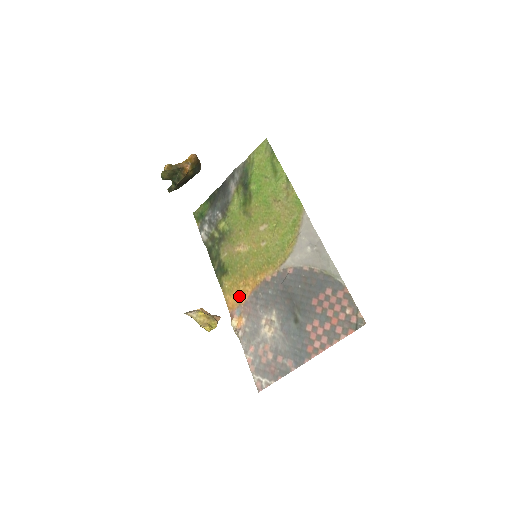
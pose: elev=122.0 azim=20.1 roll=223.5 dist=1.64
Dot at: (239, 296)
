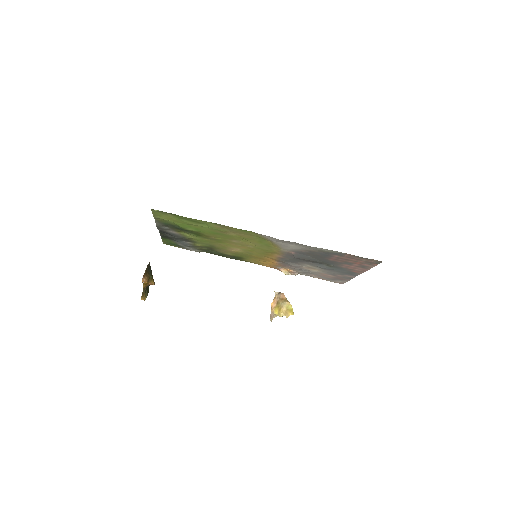
Dot at: (270, 264)
